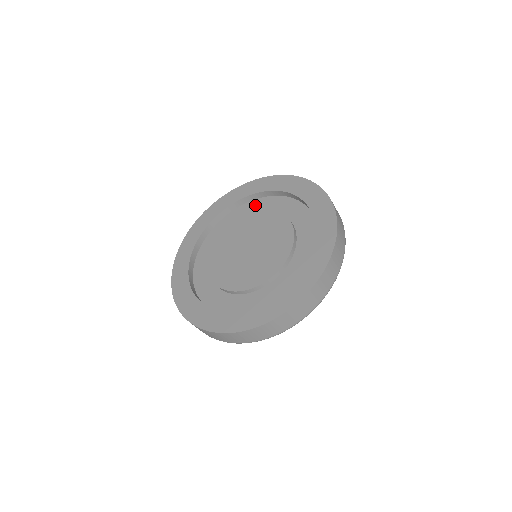
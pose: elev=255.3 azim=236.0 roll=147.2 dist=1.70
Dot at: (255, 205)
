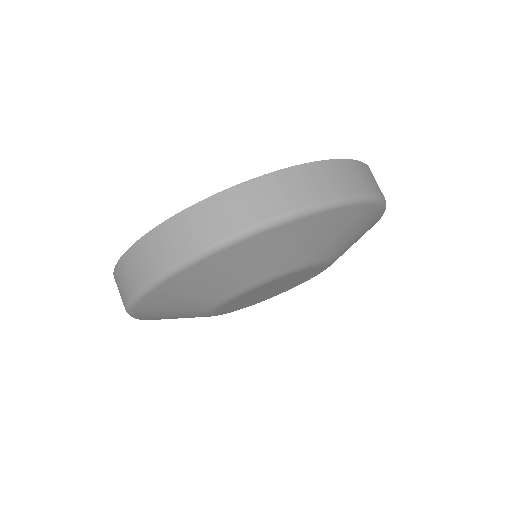
Dot at: occluded
